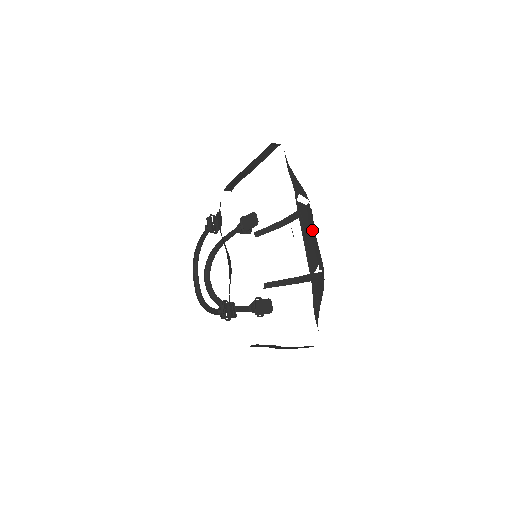
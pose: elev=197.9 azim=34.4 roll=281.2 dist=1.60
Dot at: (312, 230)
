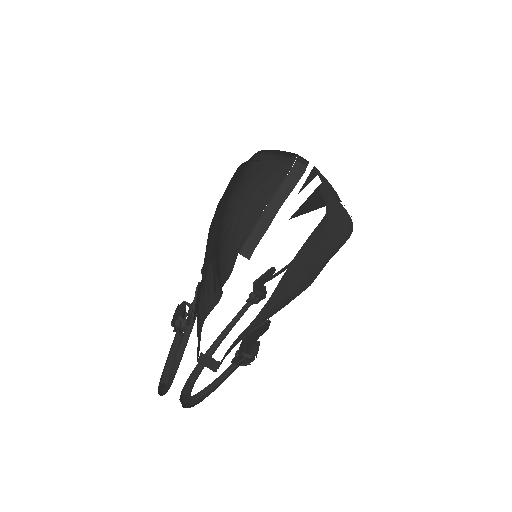
Dot at: occluded
